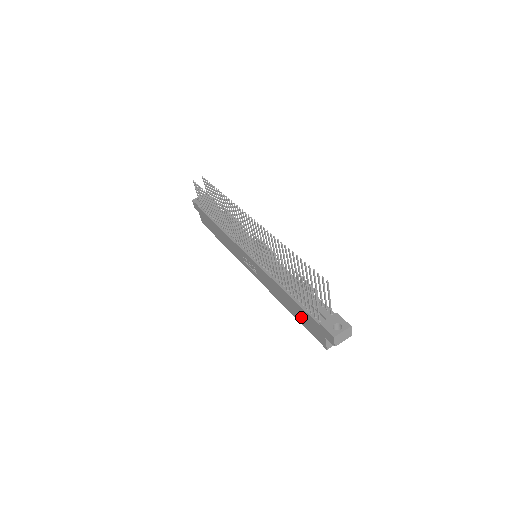
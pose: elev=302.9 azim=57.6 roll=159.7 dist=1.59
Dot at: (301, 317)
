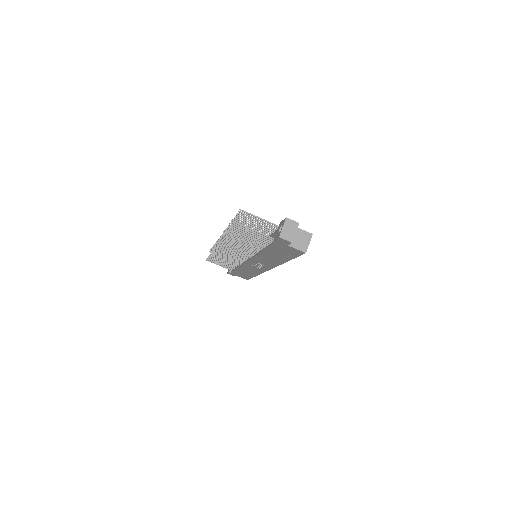
Dot at: (282, 254)
